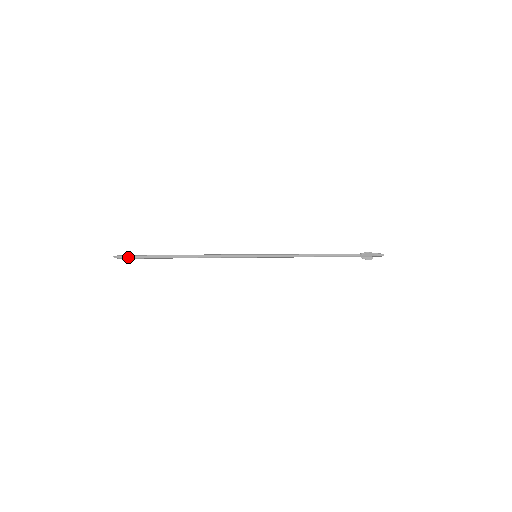
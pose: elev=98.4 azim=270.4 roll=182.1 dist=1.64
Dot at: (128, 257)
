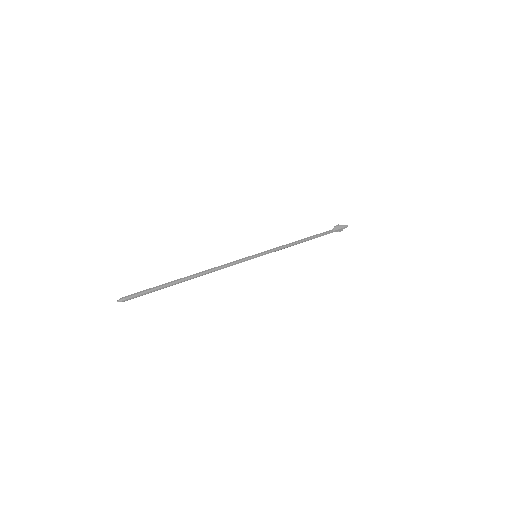
Dot at: (134, 295)
